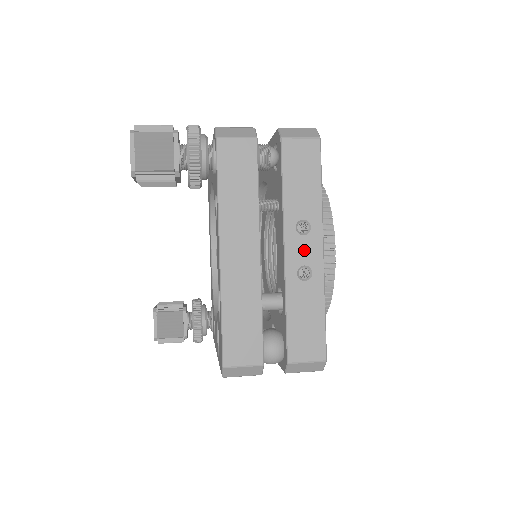
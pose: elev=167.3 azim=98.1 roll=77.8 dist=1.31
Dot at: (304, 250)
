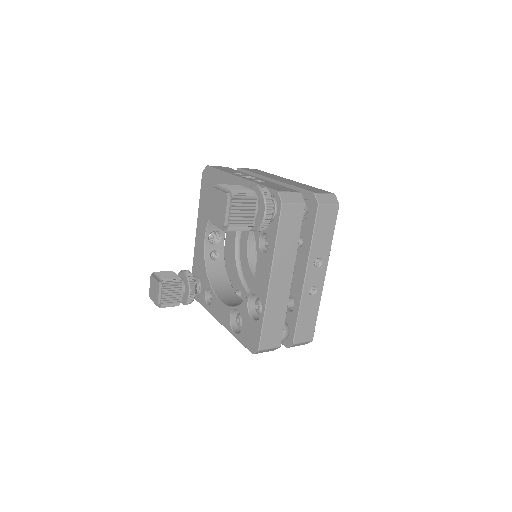
Dot at: (316, 277)
